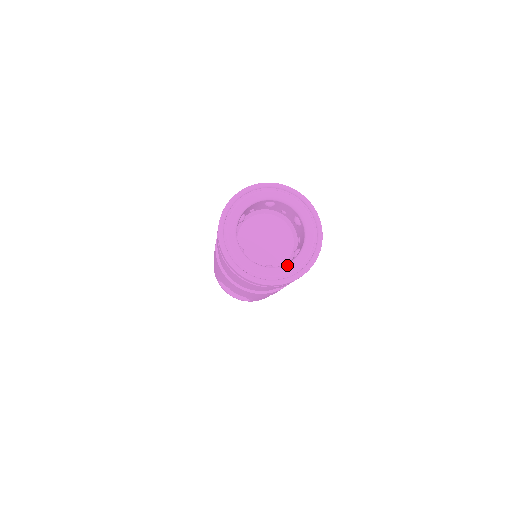
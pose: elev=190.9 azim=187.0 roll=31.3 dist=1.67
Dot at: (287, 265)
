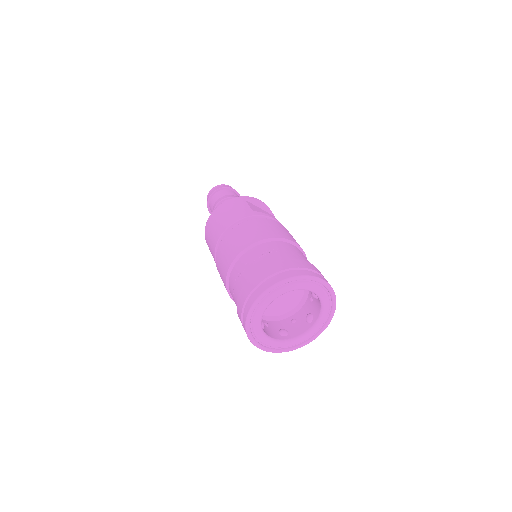
Dot at: (301, 337)
